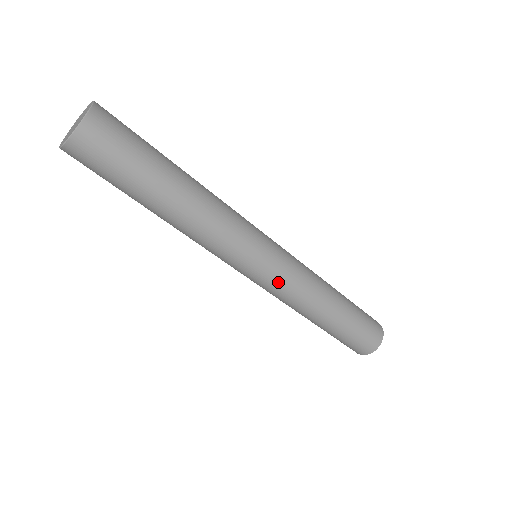
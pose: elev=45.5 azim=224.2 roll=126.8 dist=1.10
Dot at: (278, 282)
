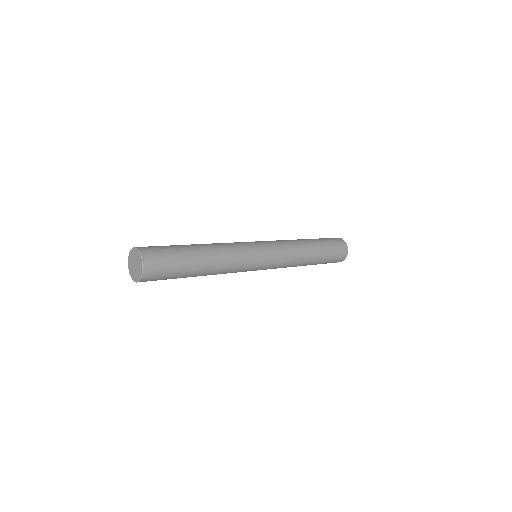
Dot at: (273, 268)
